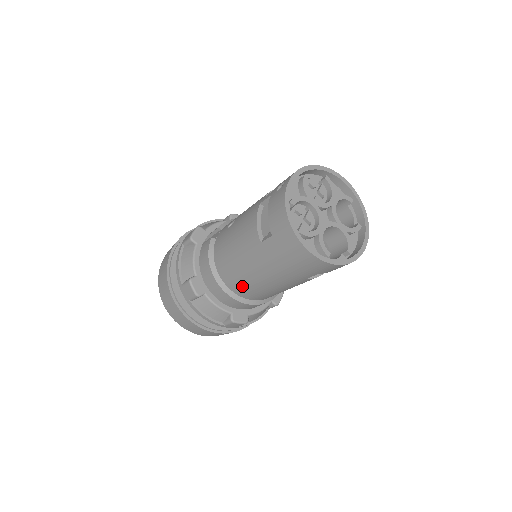
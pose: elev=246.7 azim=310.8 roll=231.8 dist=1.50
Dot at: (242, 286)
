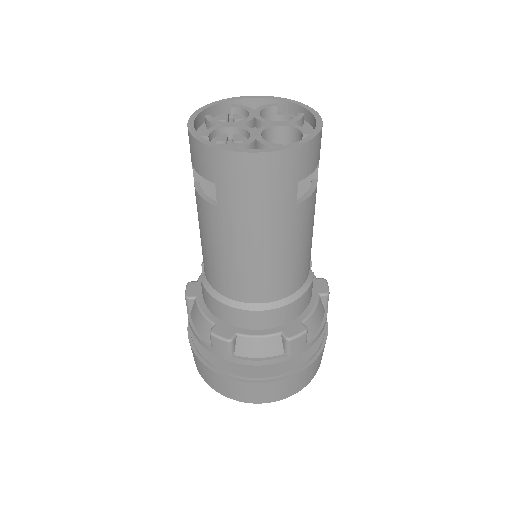
Dot at: (256, 284)
